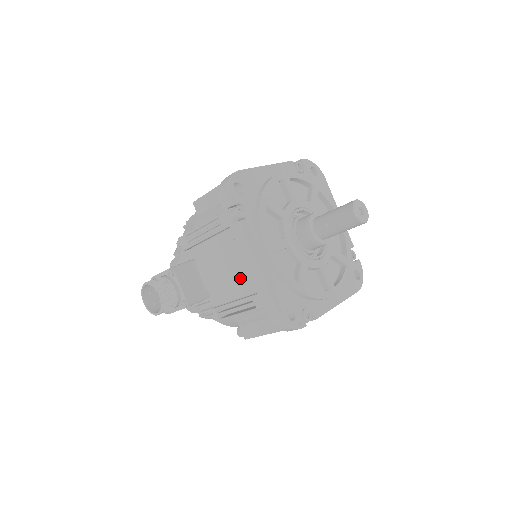
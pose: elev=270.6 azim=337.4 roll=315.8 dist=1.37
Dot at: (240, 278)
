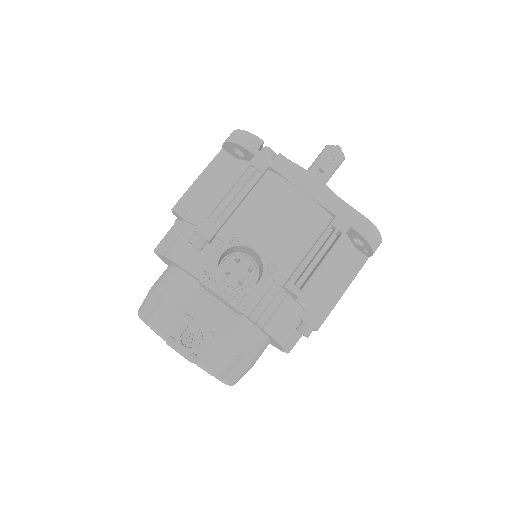
Dot at: (306, 215)
